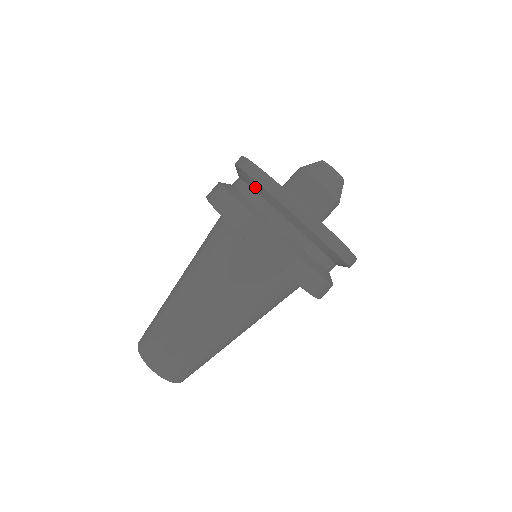
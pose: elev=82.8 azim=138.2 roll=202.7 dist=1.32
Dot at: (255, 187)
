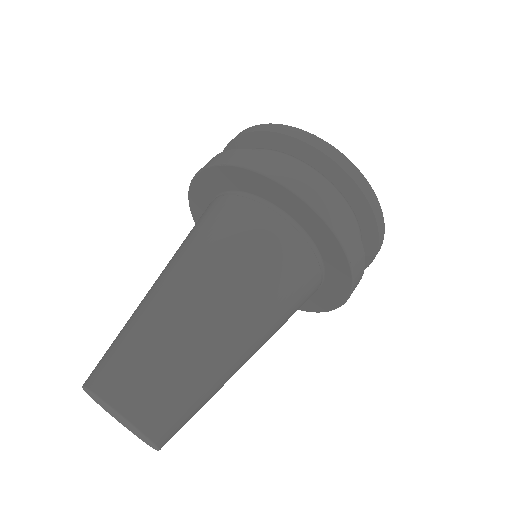
Dot at: (239, 147)
